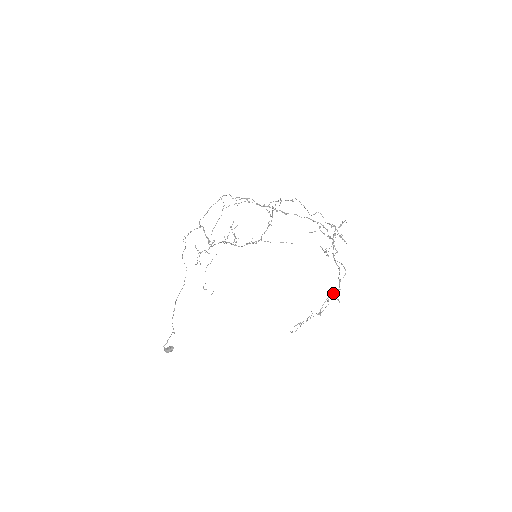
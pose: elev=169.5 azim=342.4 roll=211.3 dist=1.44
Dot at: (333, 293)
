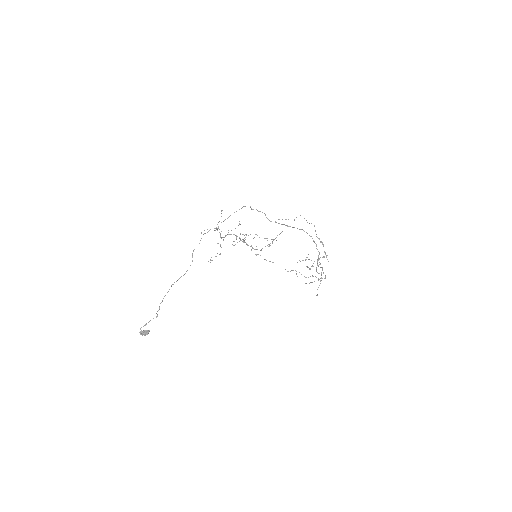
Dot at: (316, 277)
